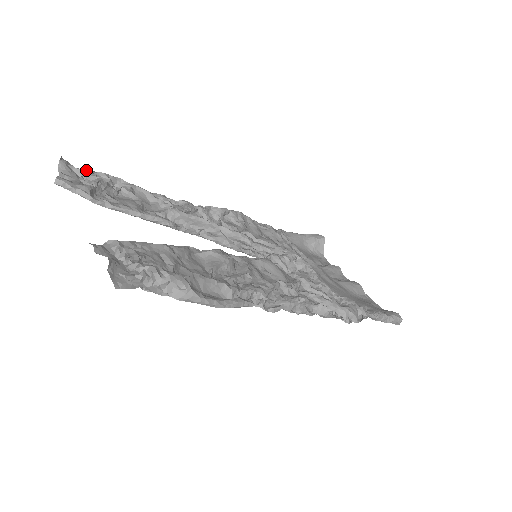
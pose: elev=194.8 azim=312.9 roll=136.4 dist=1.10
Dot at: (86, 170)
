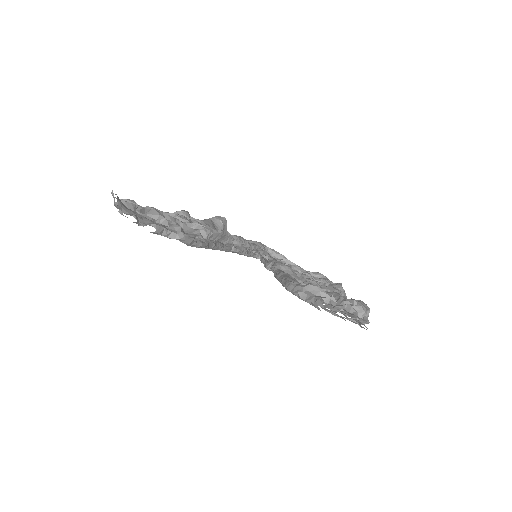
Dot at: (133, 202)
